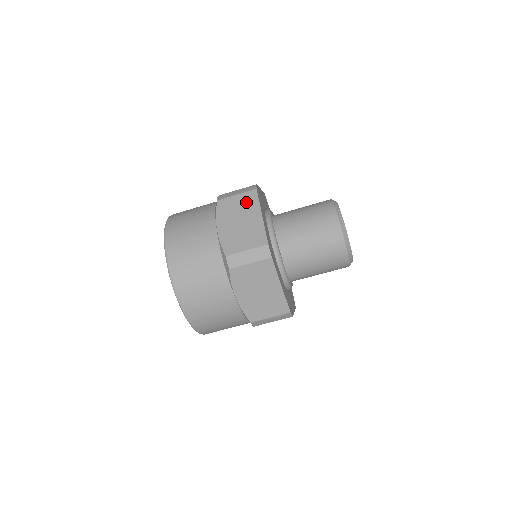
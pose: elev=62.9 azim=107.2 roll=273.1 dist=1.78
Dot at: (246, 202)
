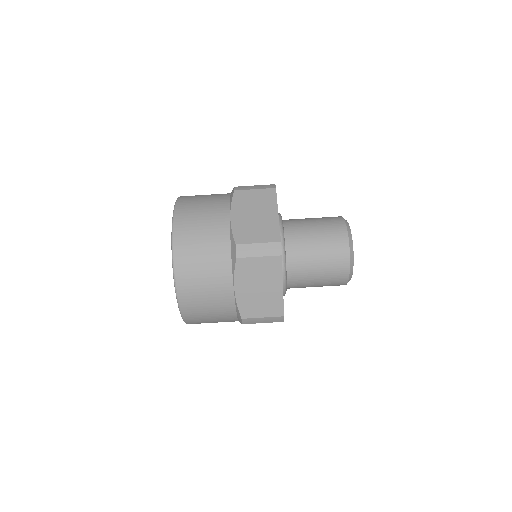
Dot at: occluded
